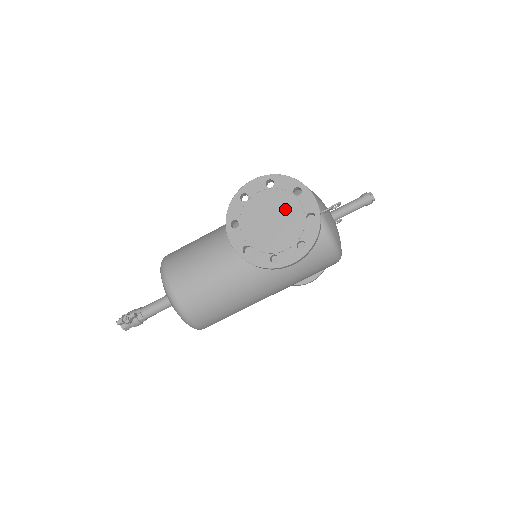
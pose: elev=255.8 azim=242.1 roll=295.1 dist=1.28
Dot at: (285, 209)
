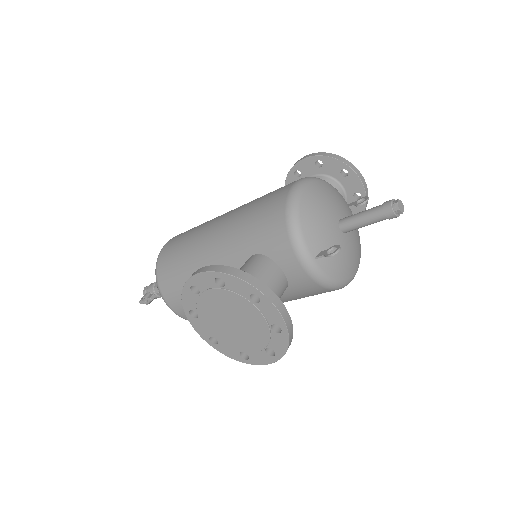
Dot at: (244, 315)
